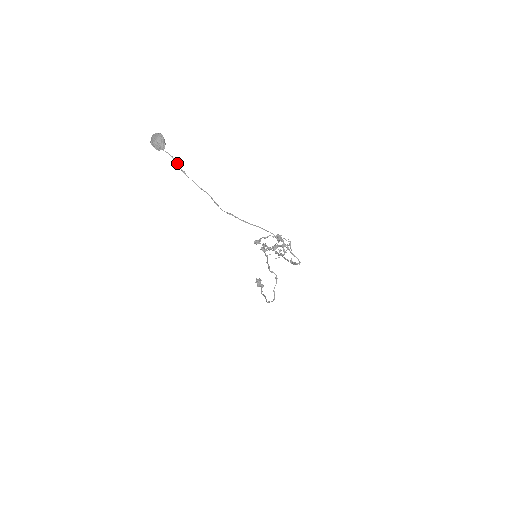
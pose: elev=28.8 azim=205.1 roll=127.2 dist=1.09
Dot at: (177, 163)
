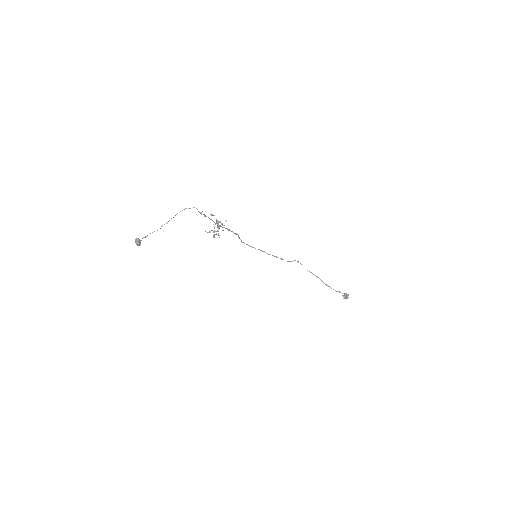
Dot at: occluded
